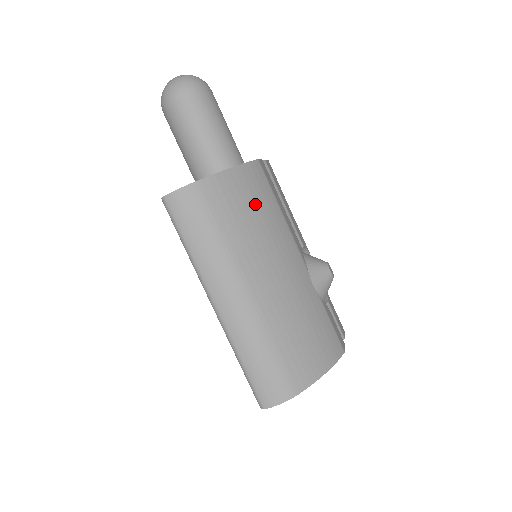
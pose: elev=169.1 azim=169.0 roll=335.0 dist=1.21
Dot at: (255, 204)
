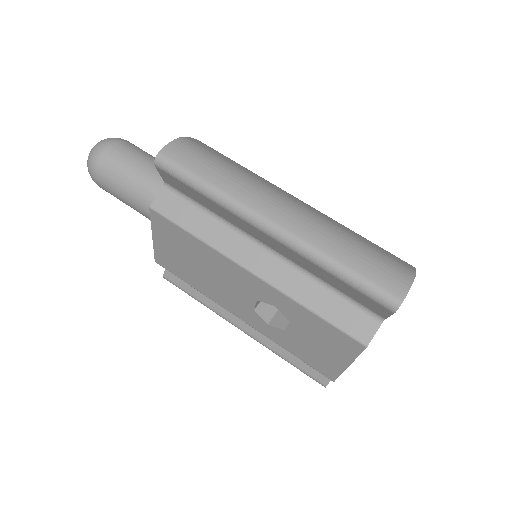
Dot at: occluded
